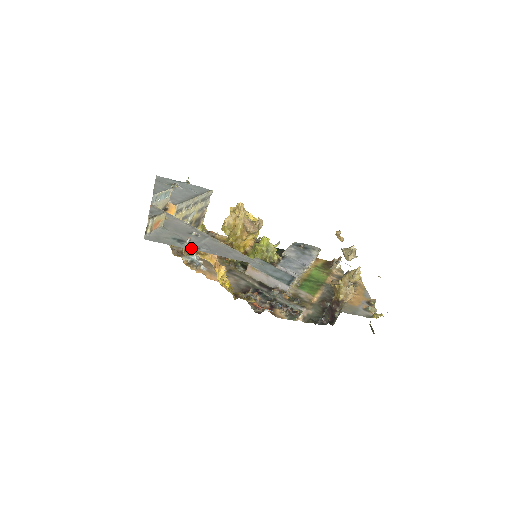
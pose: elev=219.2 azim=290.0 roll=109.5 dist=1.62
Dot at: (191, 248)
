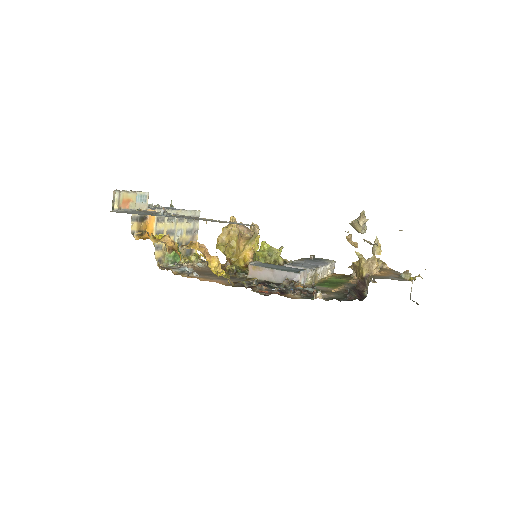
Dot at: (166, 216)
